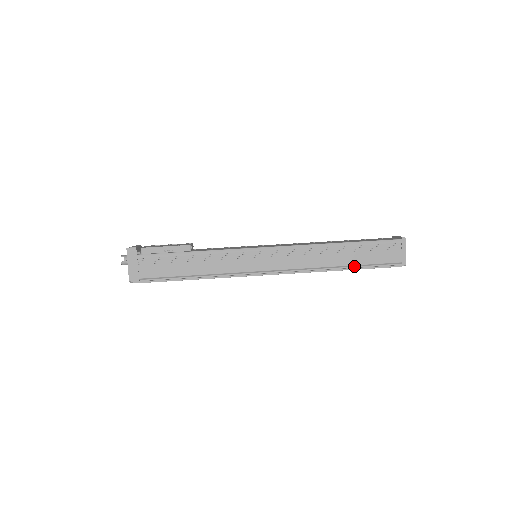
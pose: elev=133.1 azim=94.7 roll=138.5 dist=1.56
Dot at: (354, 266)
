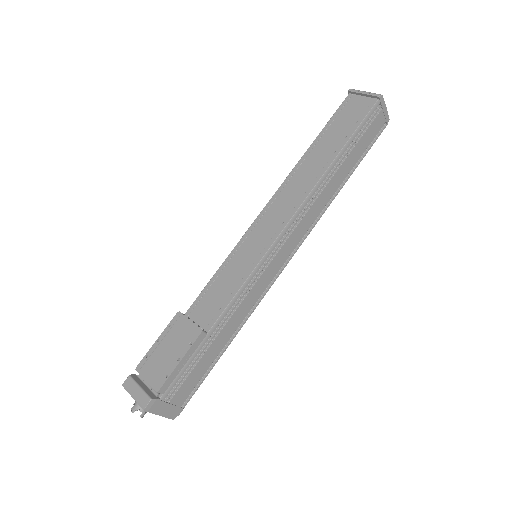
Dot at: (350, 170)
